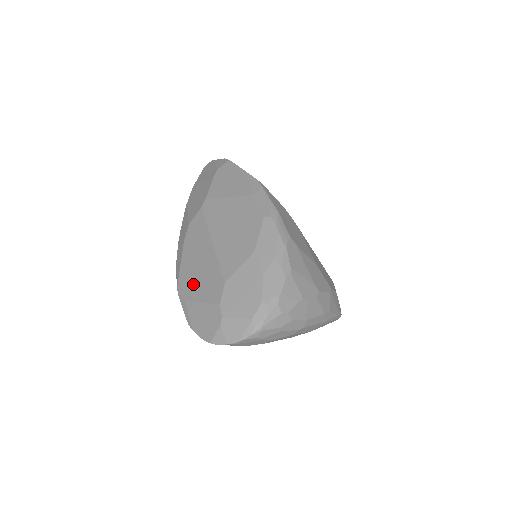
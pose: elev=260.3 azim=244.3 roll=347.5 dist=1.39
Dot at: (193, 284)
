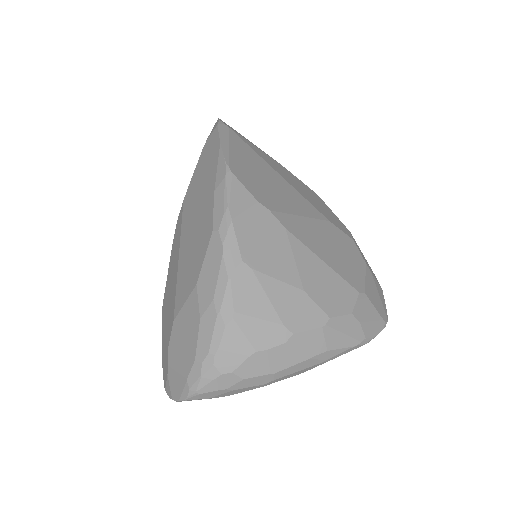
Dot at: (166, 307)
